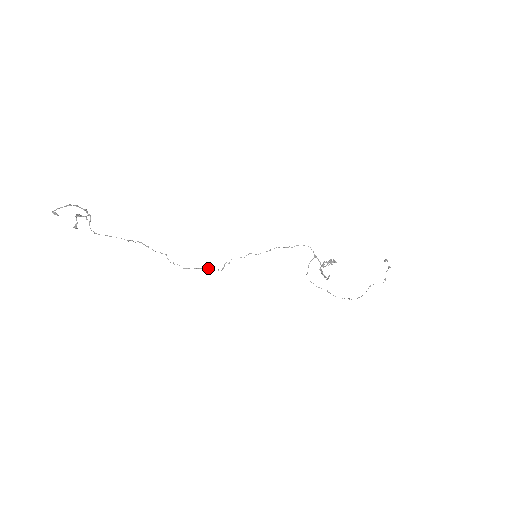
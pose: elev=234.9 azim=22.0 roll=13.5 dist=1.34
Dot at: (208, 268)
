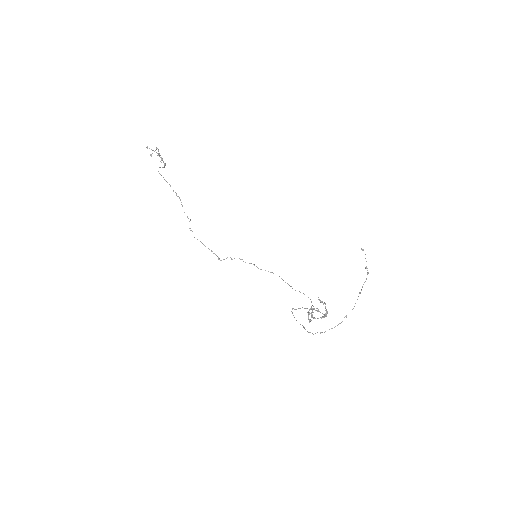
Dot at: occluded
